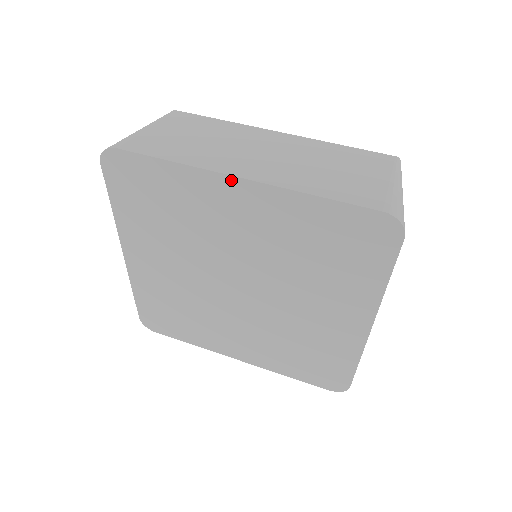
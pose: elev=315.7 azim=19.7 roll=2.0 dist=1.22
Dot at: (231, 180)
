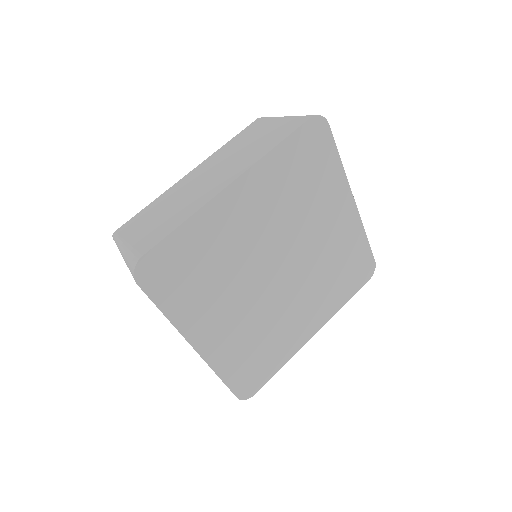
Dot at: (227, 191)
